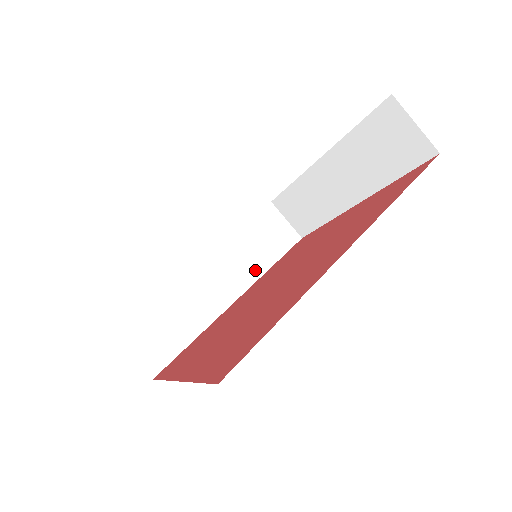
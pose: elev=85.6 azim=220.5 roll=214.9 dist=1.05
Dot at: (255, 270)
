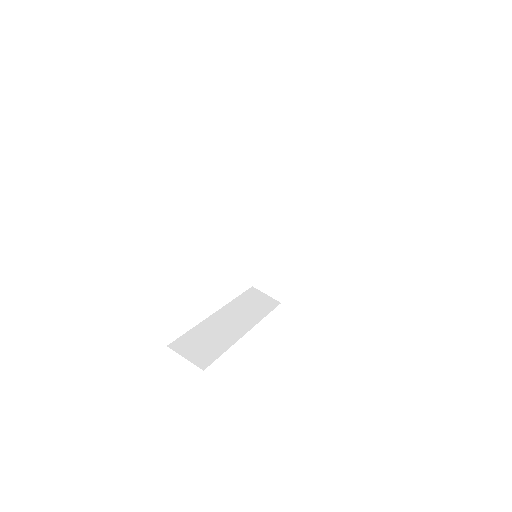
Dot at: (256, 317)
